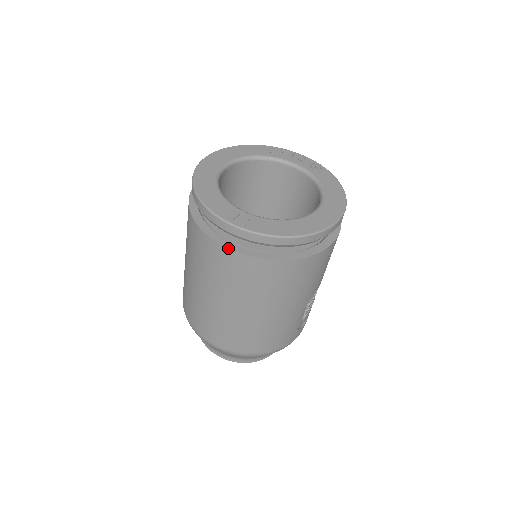
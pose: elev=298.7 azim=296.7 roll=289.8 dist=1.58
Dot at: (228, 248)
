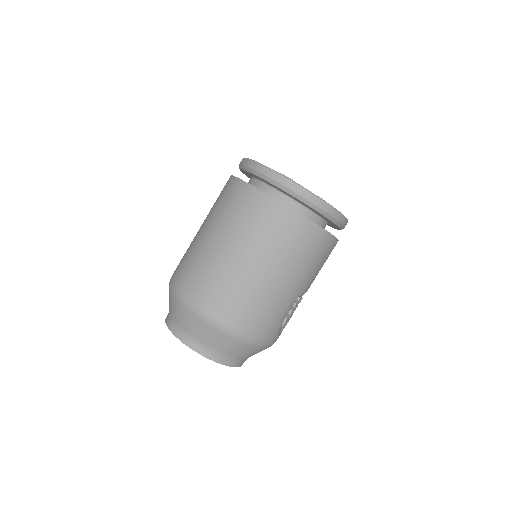
Dot at: (271, 196)
